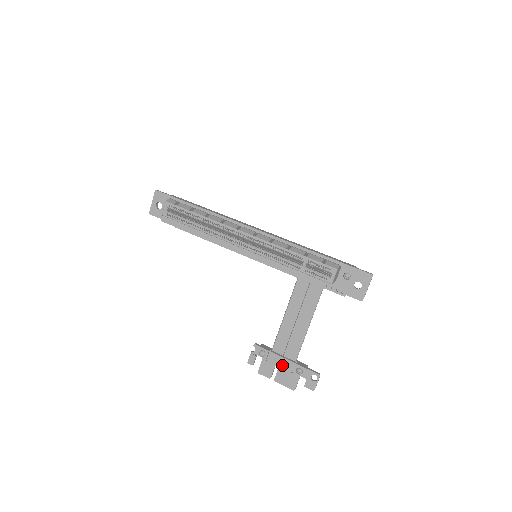
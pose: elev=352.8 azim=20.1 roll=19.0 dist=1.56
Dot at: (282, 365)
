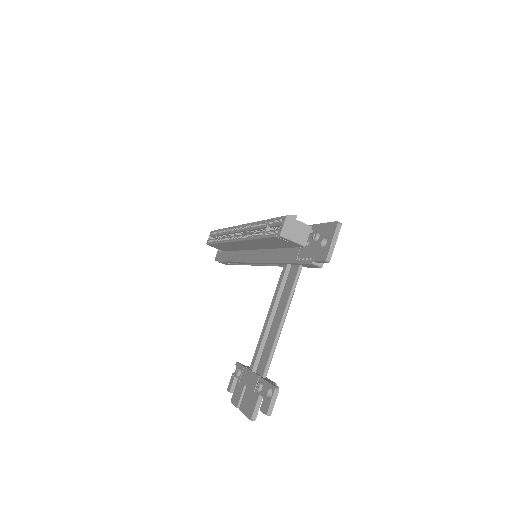
Dot at: (249, 383)
